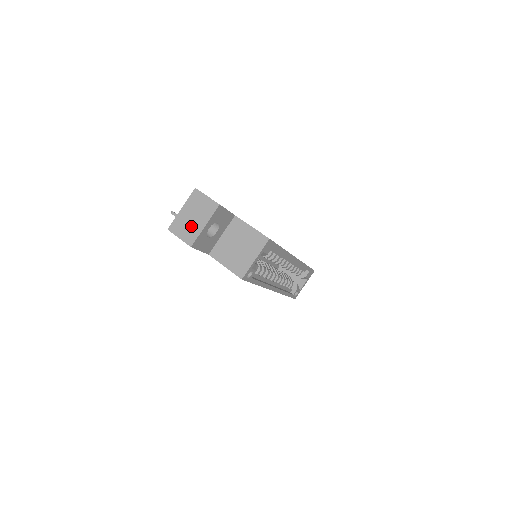
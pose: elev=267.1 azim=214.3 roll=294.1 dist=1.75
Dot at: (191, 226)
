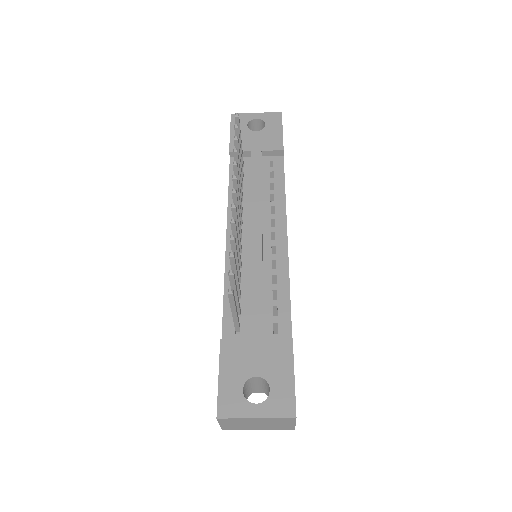
Dot at: (245, 426)
